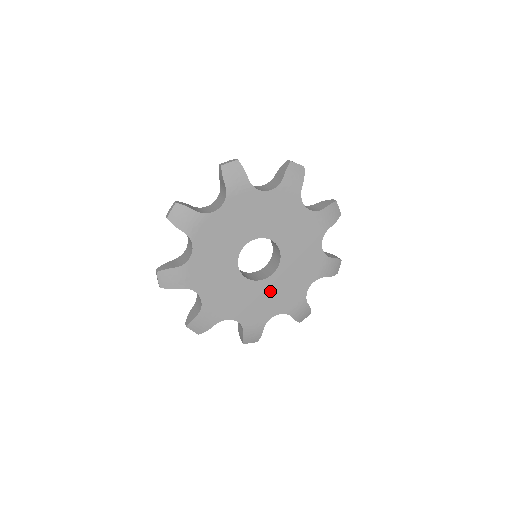
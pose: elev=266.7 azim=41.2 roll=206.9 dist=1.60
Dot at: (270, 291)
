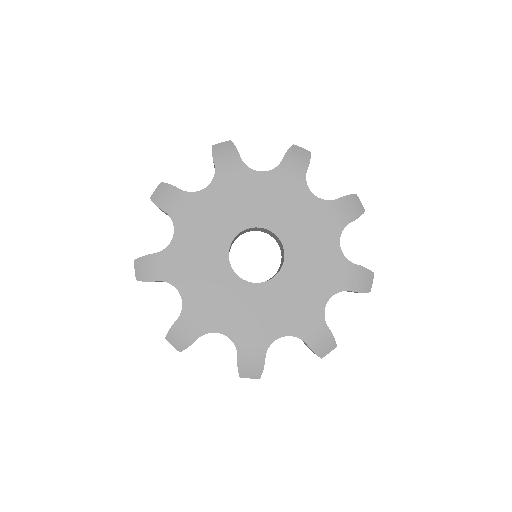
Dot at: (297, 279)
